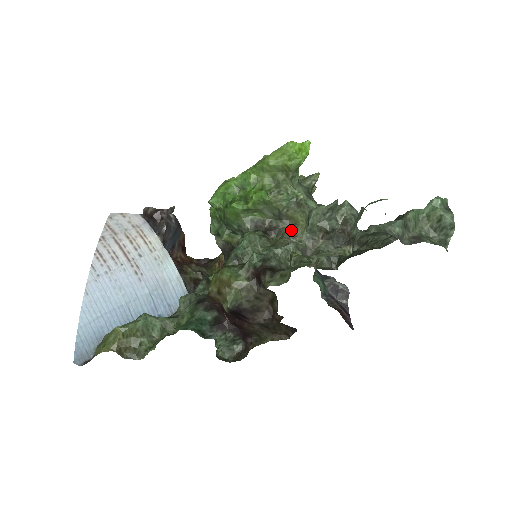
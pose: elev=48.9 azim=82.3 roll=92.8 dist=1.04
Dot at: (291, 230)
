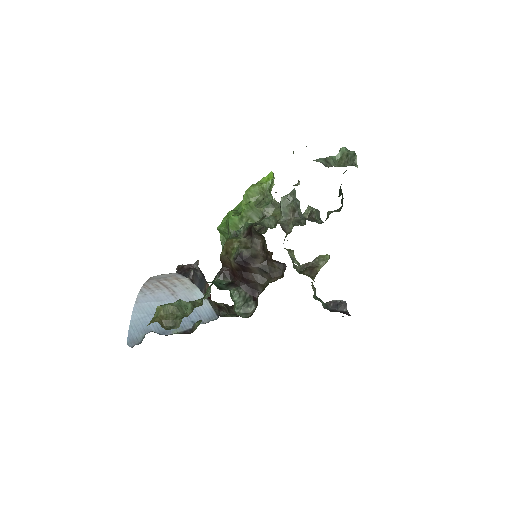
Dot at: occluded
